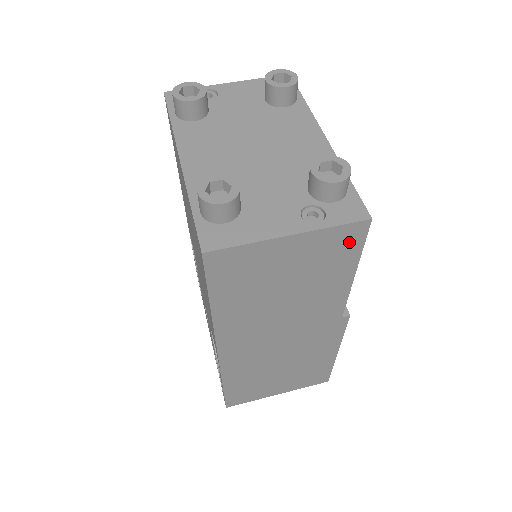
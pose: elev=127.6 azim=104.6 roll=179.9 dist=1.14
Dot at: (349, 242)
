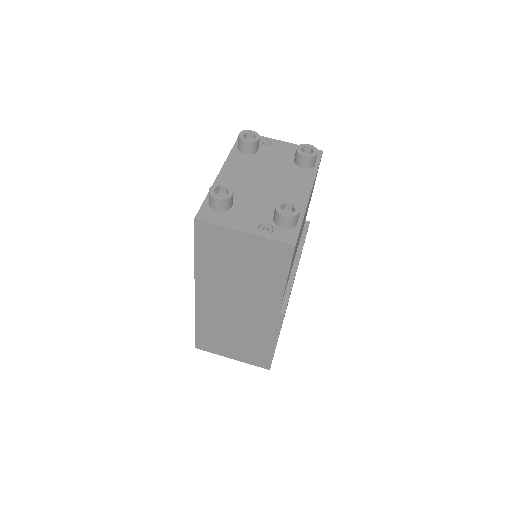
Dot at: (281, 255)
